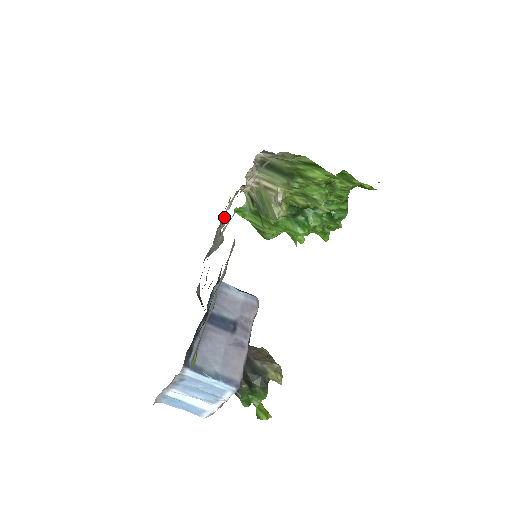
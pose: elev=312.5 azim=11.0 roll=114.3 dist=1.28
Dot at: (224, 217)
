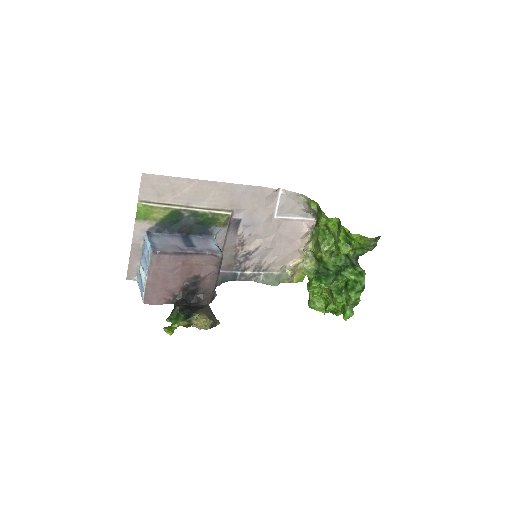
Dot at: (290, 276)
